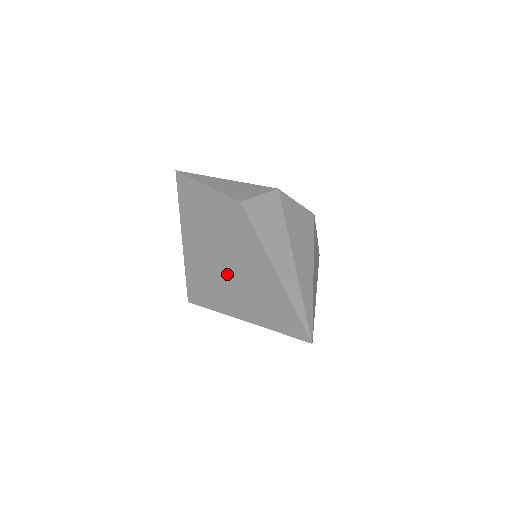
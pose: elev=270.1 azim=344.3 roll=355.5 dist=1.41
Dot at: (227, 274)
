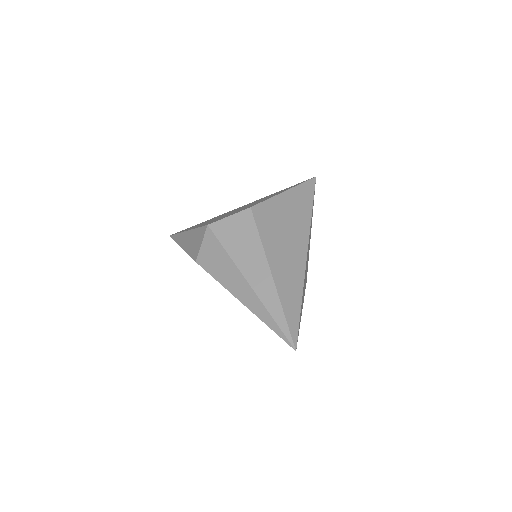
Dot at: occluded
